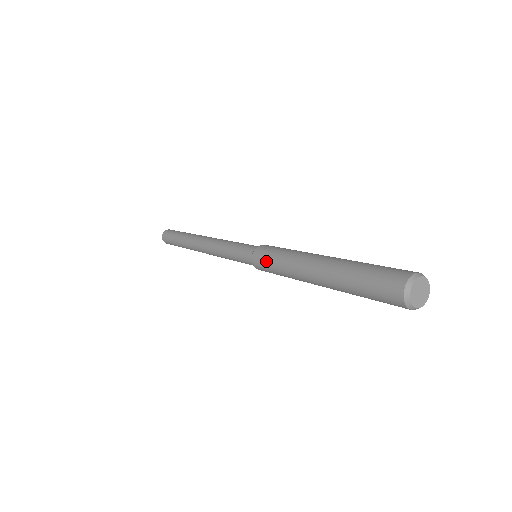
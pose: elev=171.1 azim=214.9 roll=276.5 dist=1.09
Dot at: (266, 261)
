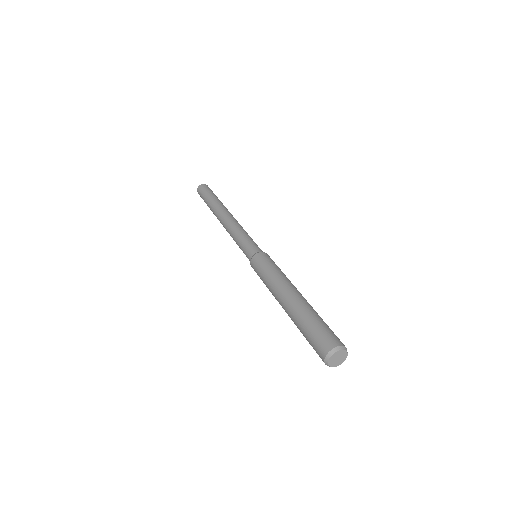
Dot at: occluded
